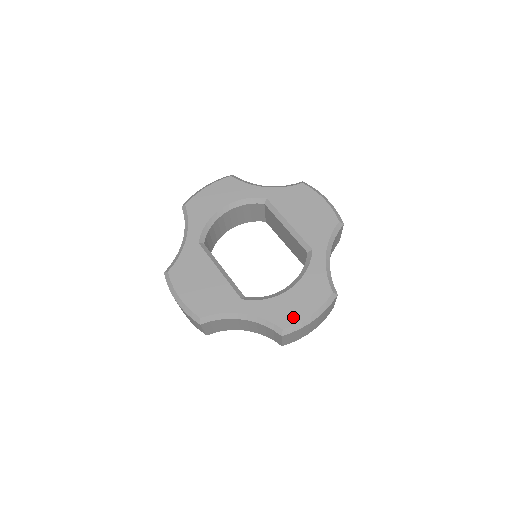
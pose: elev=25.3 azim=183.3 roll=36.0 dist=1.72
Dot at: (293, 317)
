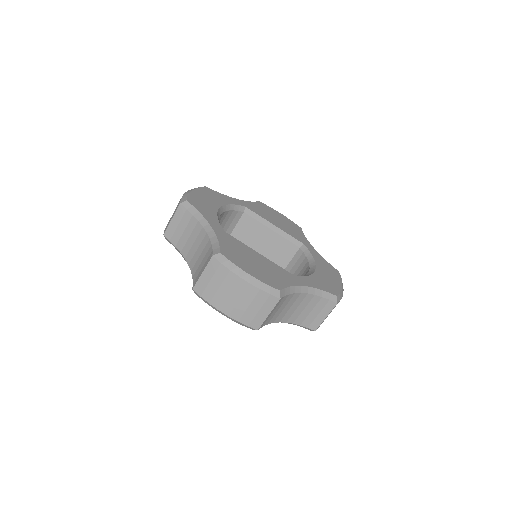
Dot at: (335, 287)
